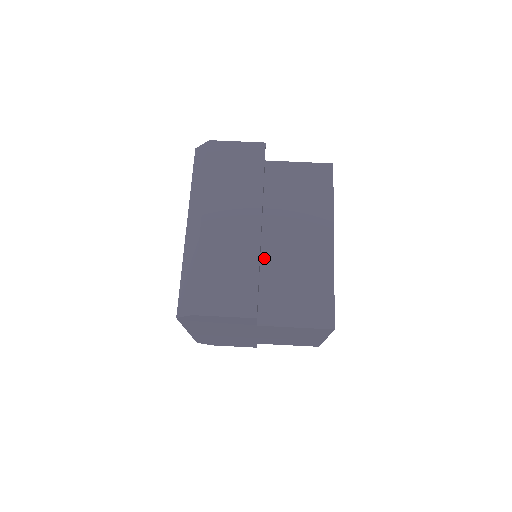
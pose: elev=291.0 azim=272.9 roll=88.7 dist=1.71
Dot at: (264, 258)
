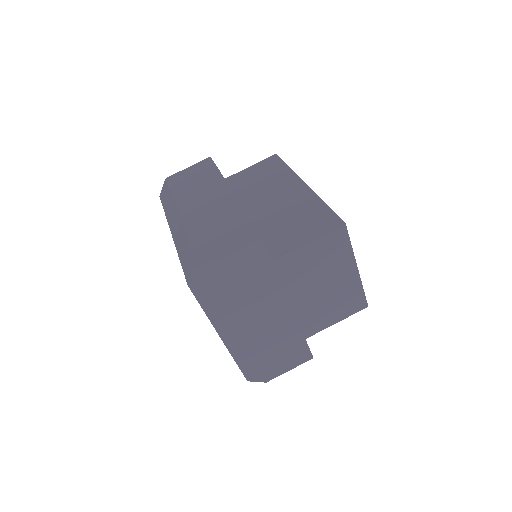
Dot at: occluded
